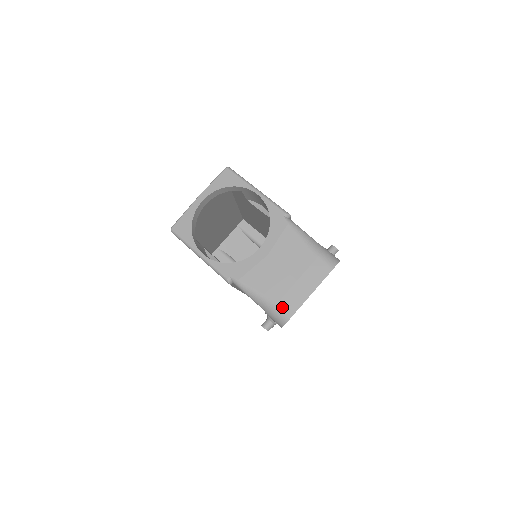
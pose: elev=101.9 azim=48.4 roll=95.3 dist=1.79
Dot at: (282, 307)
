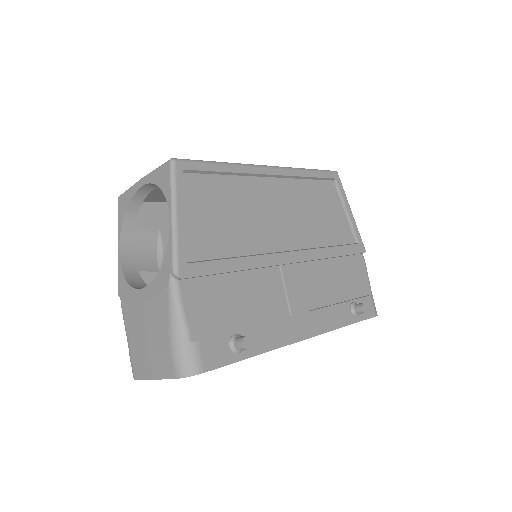
Dot at: (133, 364)
